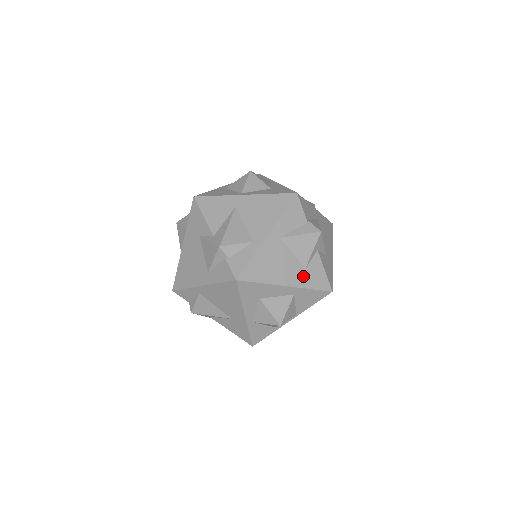
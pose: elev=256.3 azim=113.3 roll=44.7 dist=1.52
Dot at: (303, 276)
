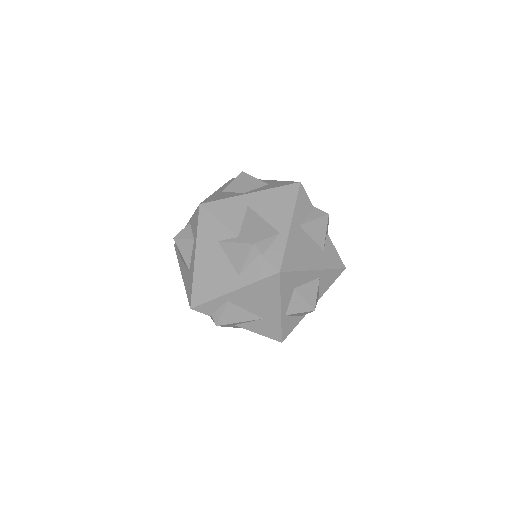
Dot at: (324, 258)
